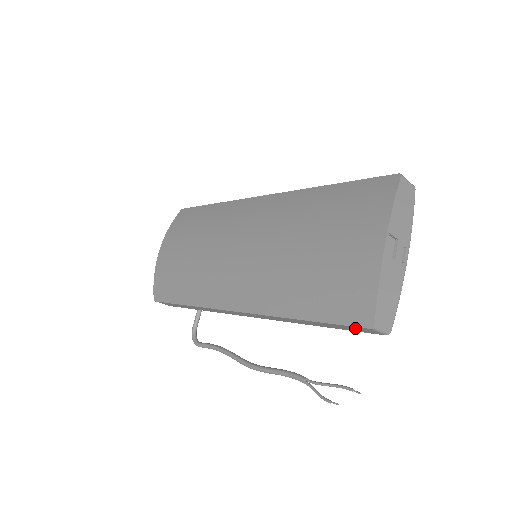
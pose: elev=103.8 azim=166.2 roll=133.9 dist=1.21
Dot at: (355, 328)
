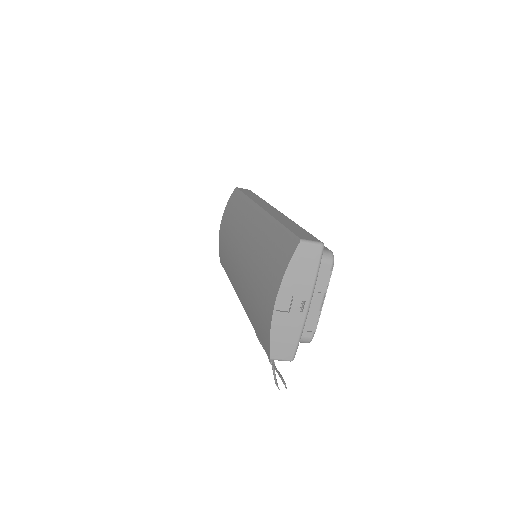
Dot at: occluded
